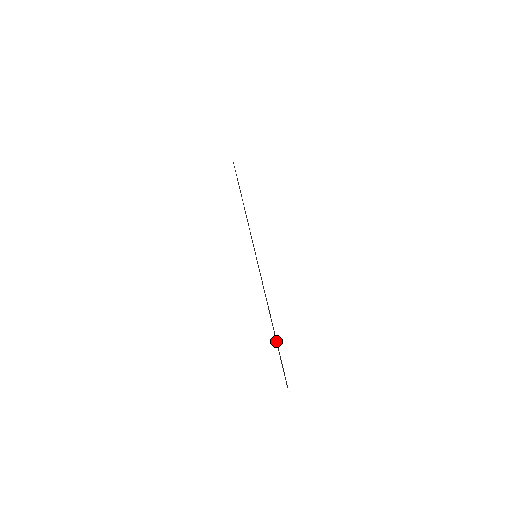
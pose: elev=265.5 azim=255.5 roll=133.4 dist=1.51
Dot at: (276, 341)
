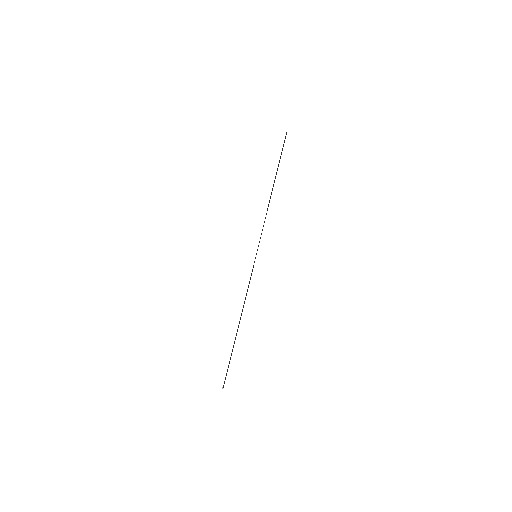
Dot at: occluded
